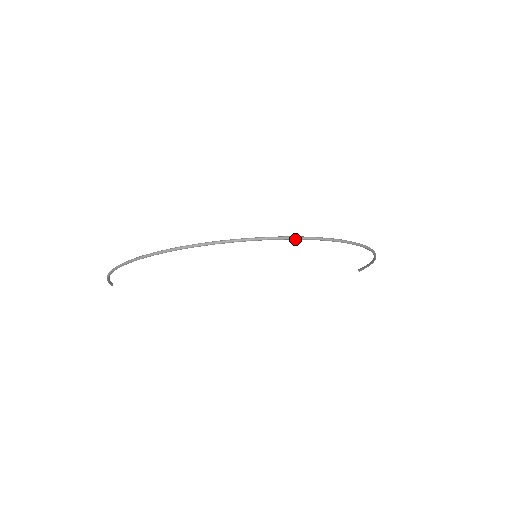
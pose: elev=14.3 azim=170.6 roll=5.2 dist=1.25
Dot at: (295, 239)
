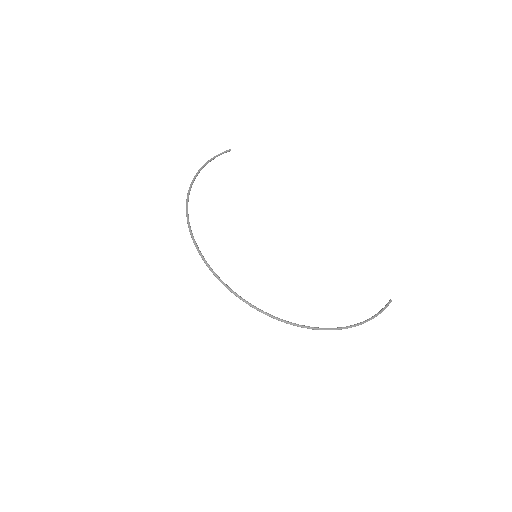
Dot at: (236, 296)
